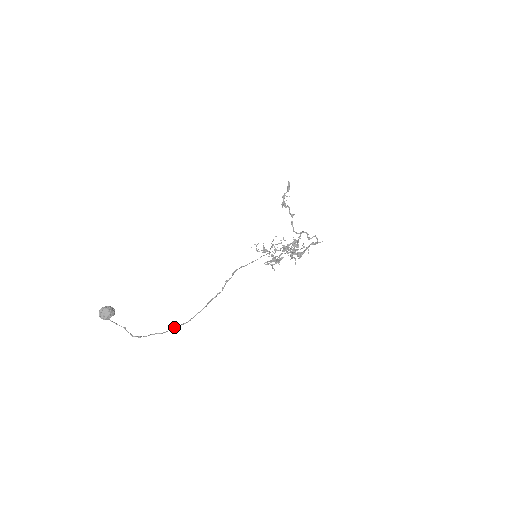
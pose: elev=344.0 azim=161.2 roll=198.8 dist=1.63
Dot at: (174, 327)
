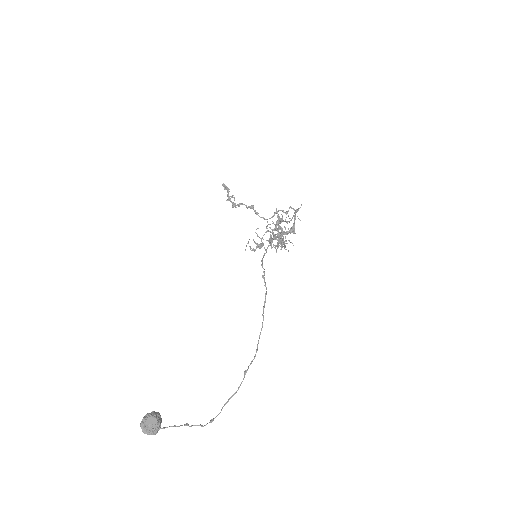
Dot at: (244, 374)
